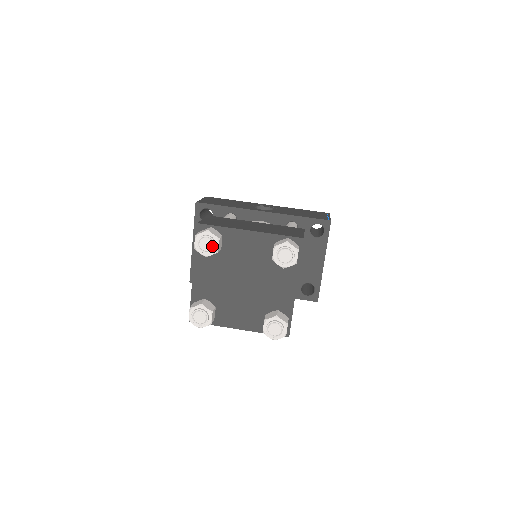
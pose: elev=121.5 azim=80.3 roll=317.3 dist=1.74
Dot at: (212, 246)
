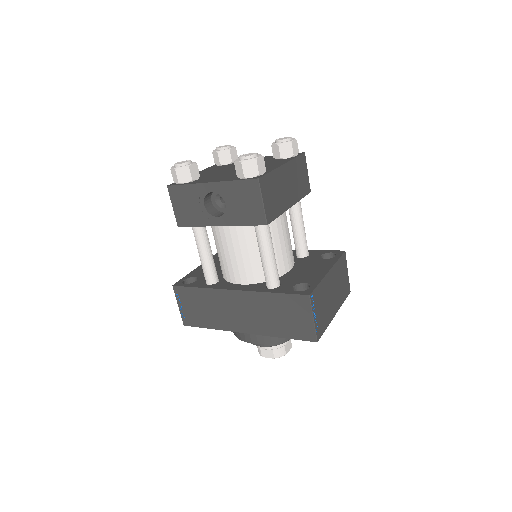
Dot at: (227, 146)
